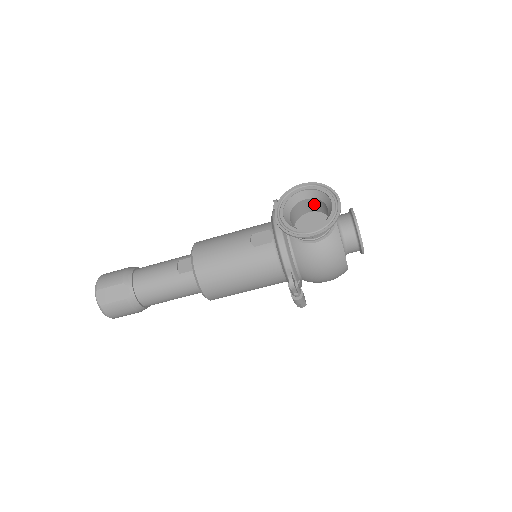
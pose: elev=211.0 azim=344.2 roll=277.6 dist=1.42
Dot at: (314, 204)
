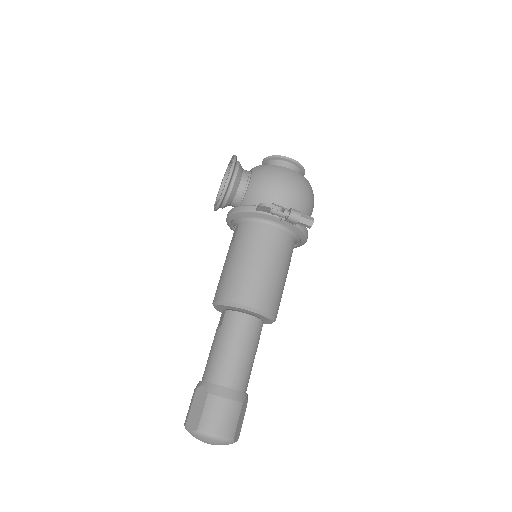
Dot at: occluded
